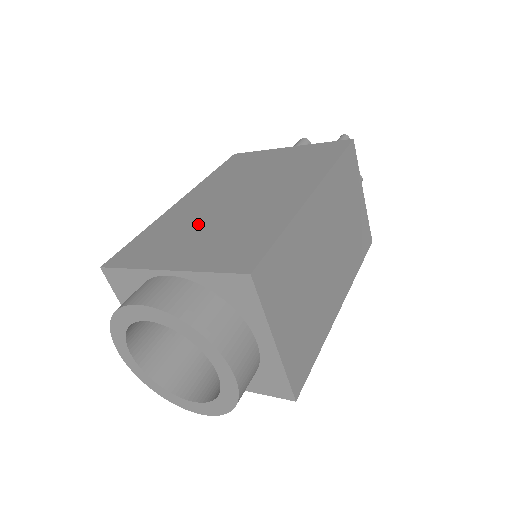
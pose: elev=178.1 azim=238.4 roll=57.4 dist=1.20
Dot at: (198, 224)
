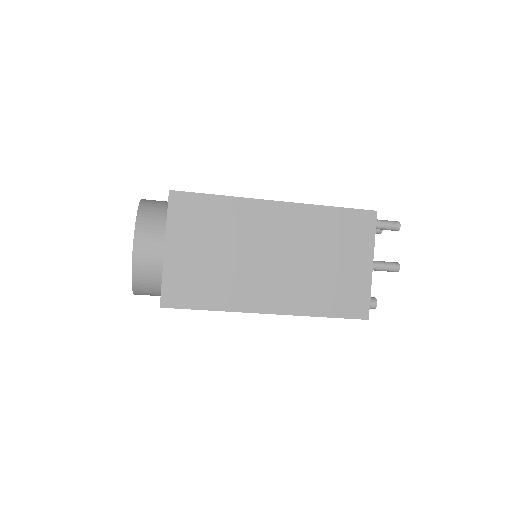
Dot at: occluded
